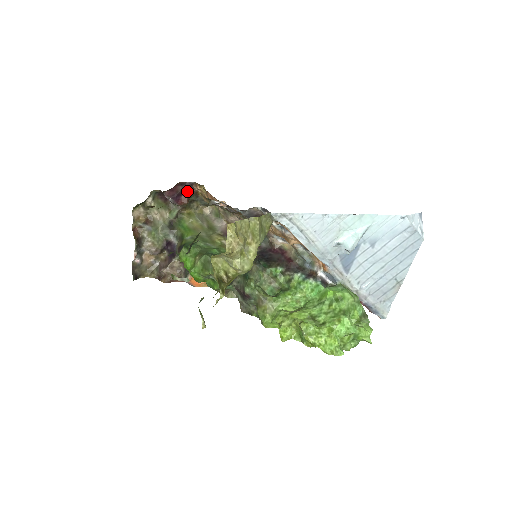
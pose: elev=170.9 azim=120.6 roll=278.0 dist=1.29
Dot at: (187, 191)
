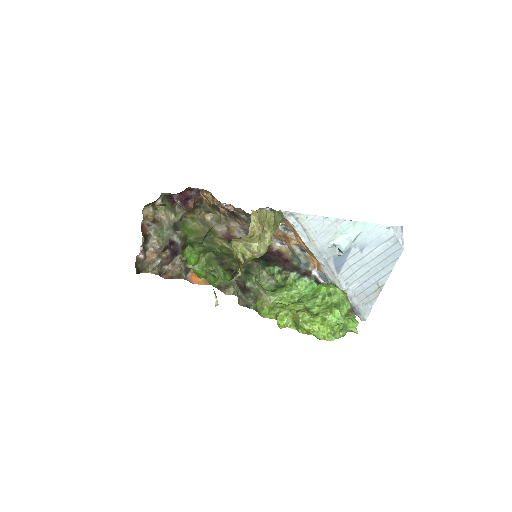
Dot at: (194, 196)
